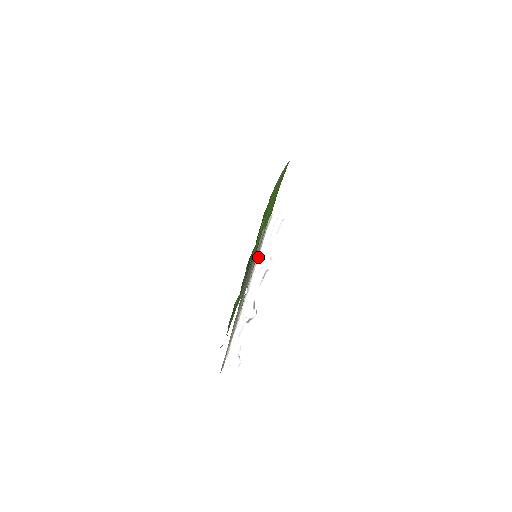
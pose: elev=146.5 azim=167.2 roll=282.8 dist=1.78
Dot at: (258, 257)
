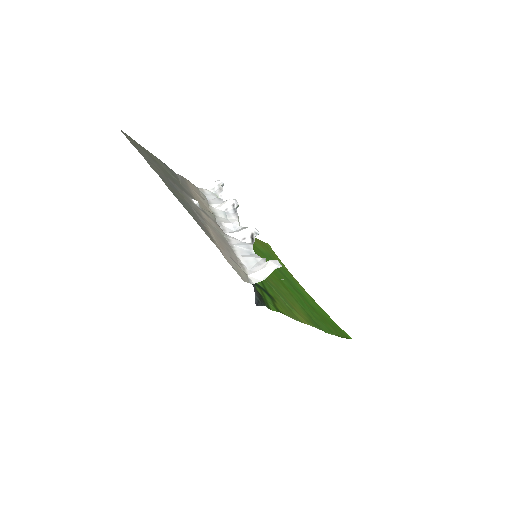
Dot at: (211, 207)
